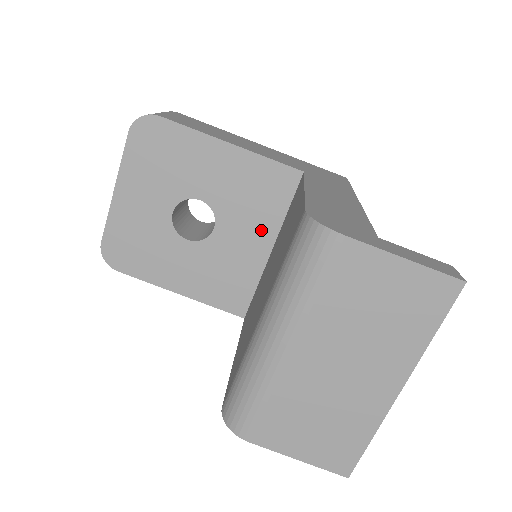
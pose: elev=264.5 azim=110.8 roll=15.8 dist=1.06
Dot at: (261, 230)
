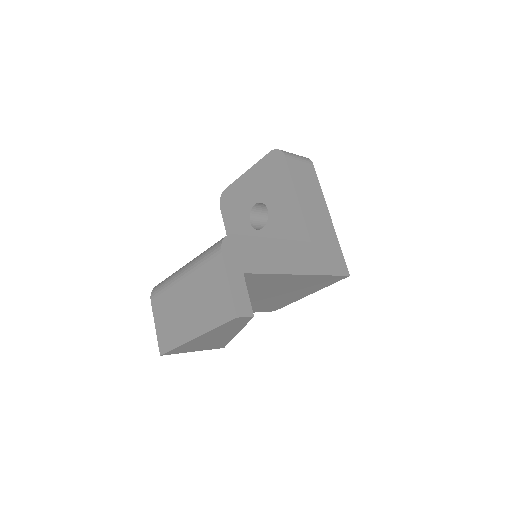
Dot at: occluded
